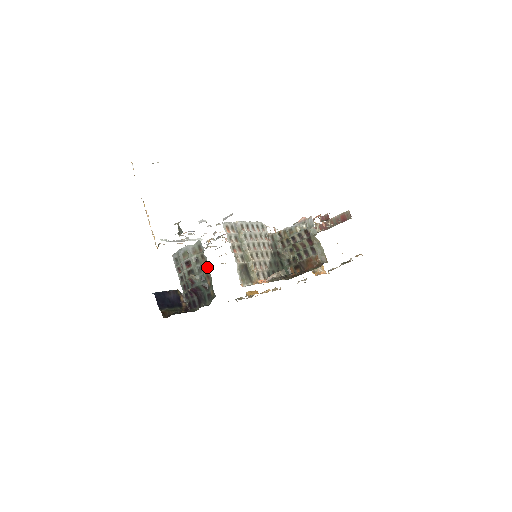
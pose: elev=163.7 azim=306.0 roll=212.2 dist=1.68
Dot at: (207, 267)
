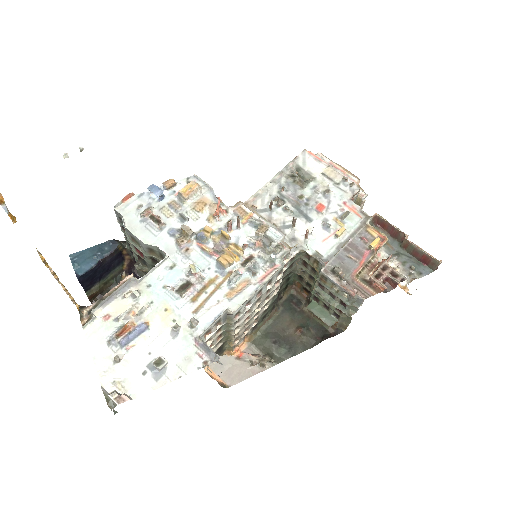
Dot at: occluded
